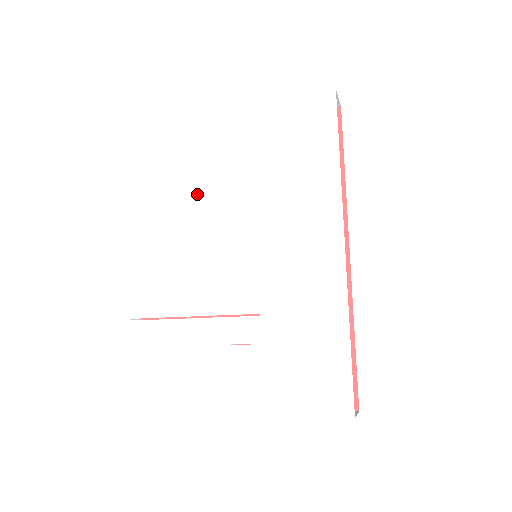
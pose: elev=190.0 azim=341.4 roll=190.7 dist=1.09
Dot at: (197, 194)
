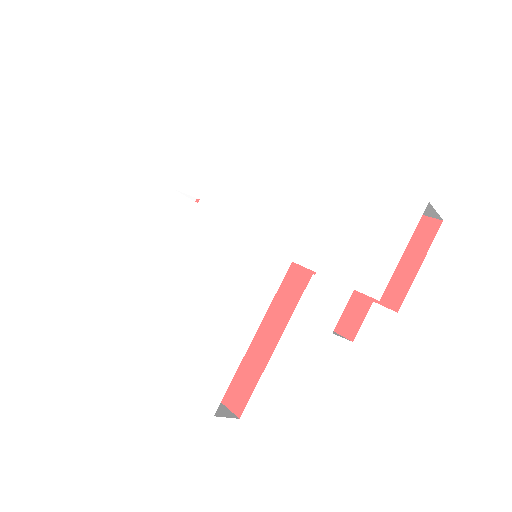
Dot at: (181, 278)
